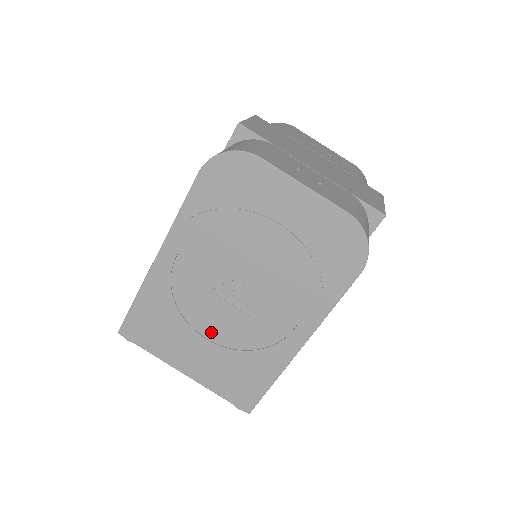
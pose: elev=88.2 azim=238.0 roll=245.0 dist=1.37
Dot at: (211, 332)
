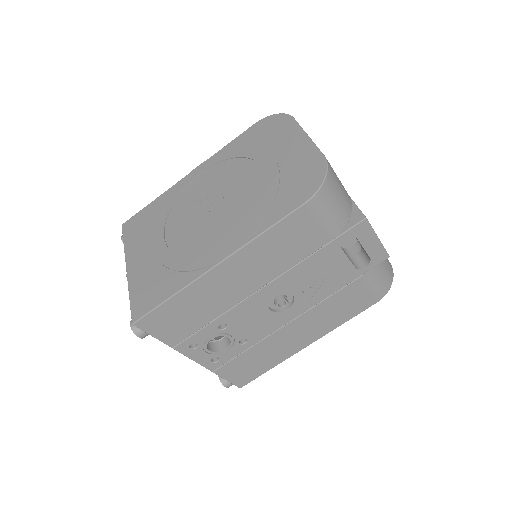
Dot at: (172, 235)
